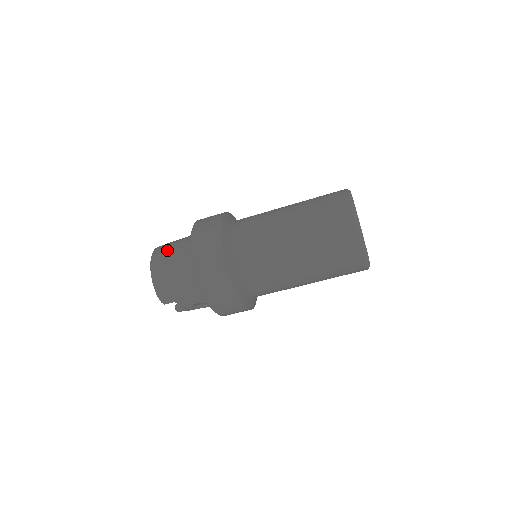
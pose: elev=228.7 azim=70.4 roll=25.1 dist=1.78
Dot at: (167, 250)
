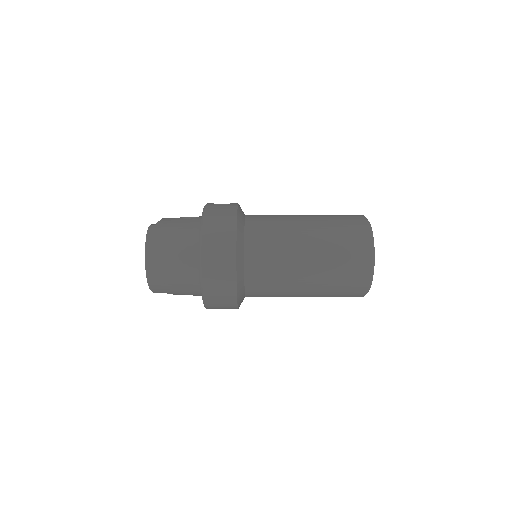
Dot at: (166, 246)
